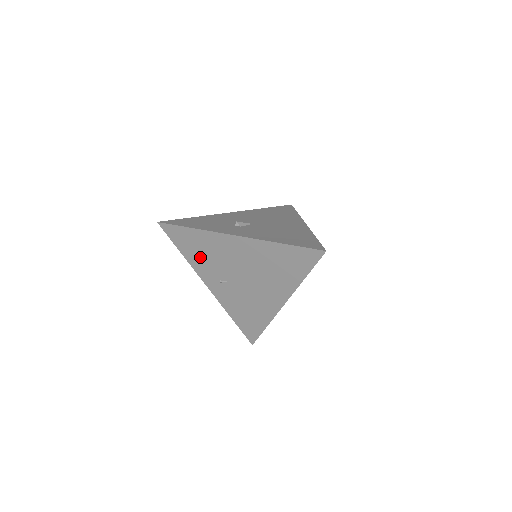
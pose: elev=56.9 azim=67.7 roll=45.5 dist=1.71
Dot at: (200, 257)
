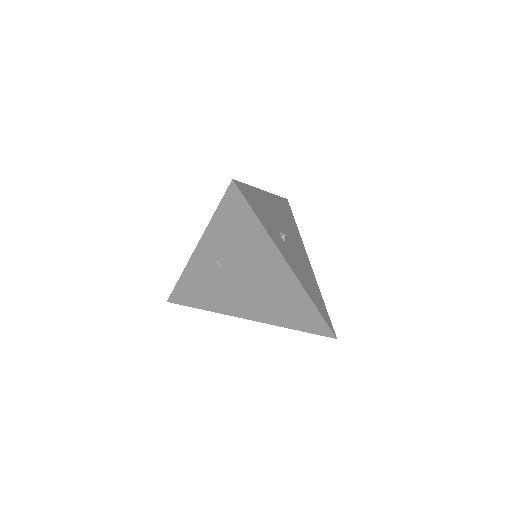
Dot at: (228, 236)
